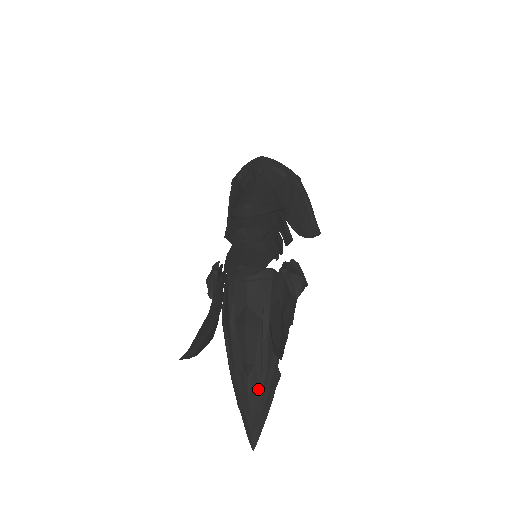
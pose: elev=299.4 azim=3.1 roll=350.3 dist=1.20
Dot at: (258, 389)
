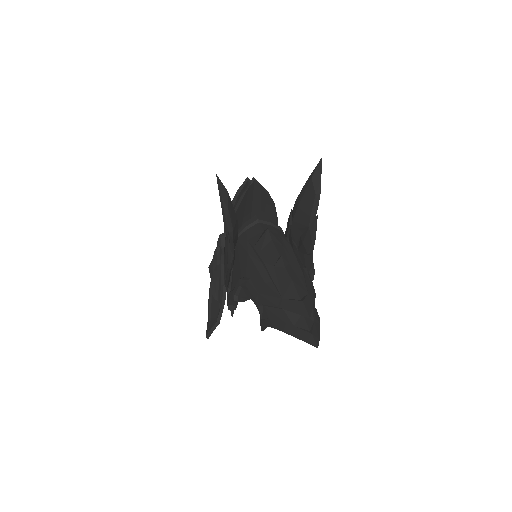
Dot at: (300, 282)
